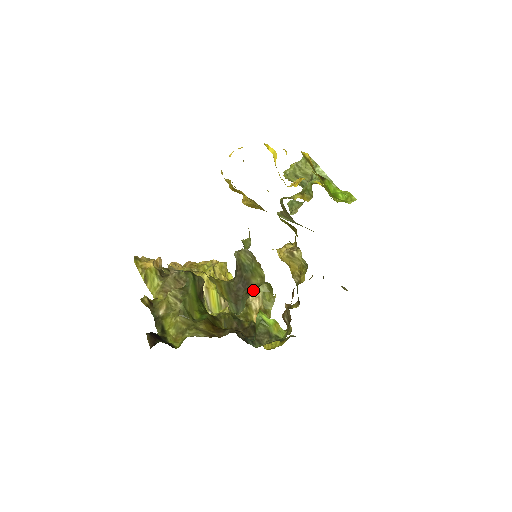
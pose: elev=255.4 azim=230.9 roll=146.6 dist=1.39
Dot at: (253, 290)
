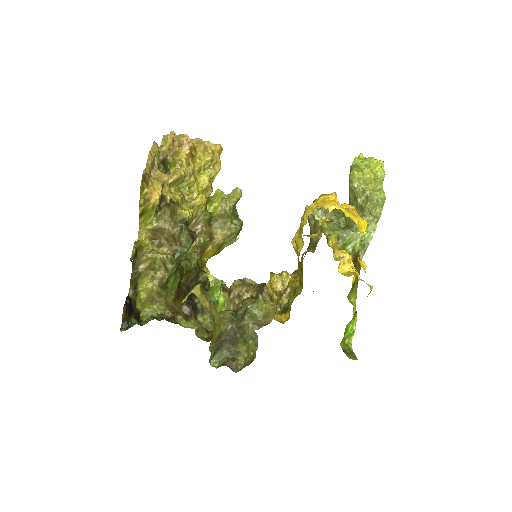
Dot at: (235, 368)
